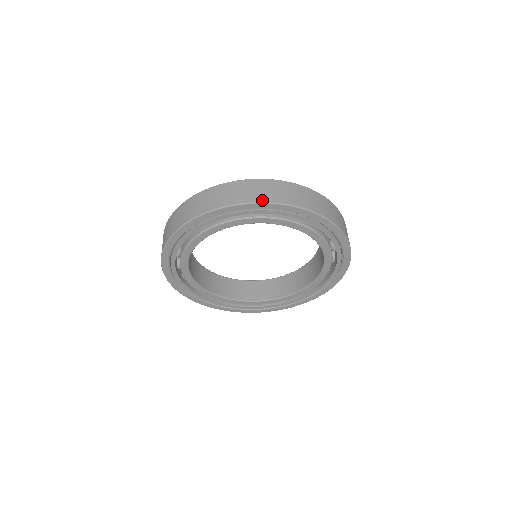
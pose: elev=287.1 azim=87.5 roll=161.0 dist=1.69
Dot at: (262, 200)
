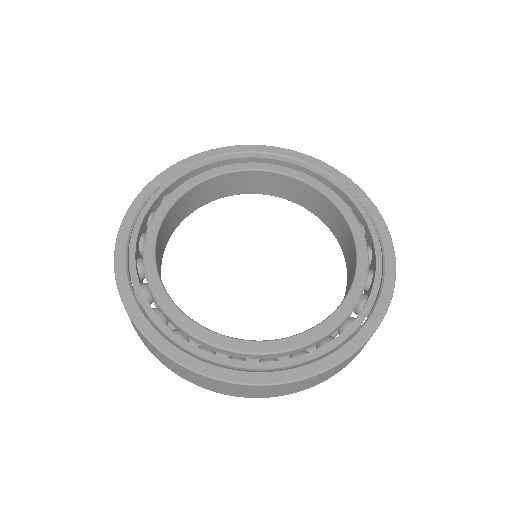
Dot at: (253, 147)
